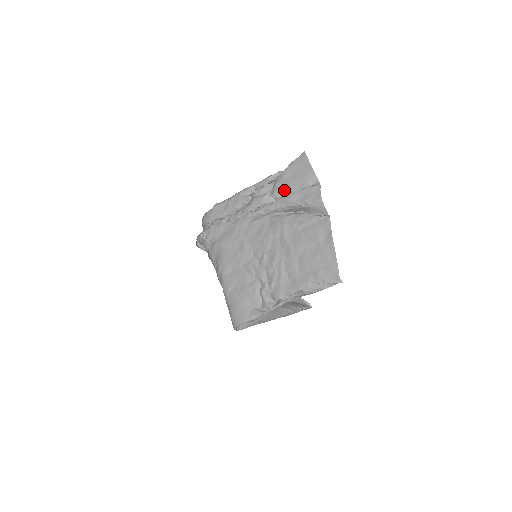
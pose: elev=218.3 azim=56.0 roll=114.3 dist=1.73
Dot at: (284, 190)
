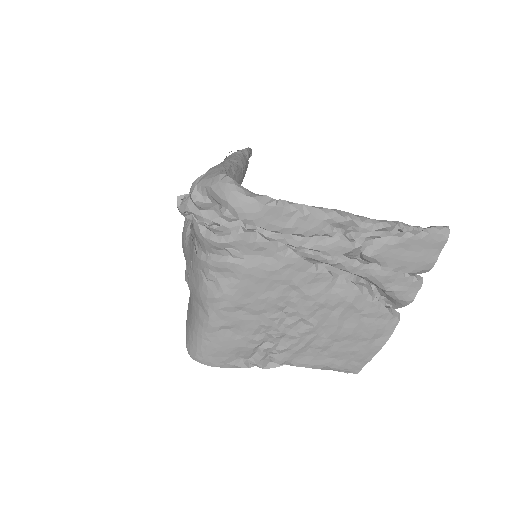
Dot at: (385, 261)
